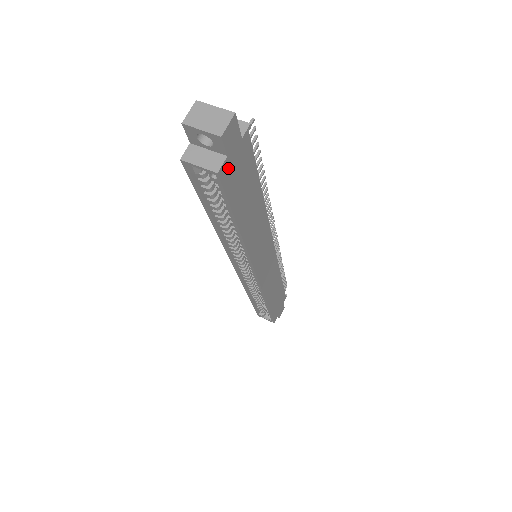
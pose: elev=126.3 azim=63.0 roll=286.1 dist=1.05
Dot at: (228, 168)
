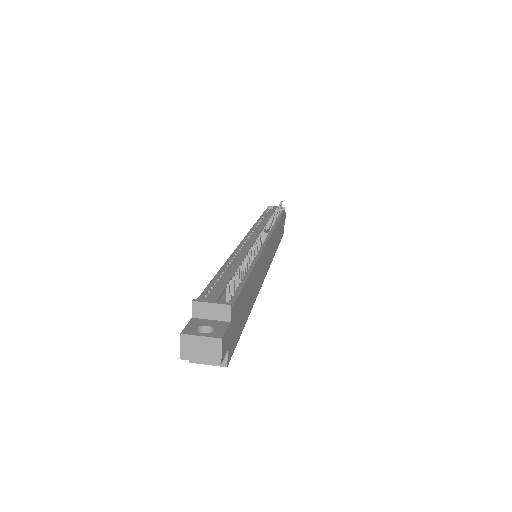
Dot at: (230, 347)
